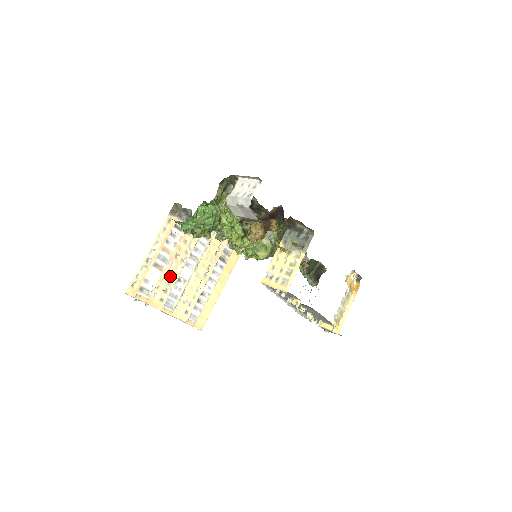
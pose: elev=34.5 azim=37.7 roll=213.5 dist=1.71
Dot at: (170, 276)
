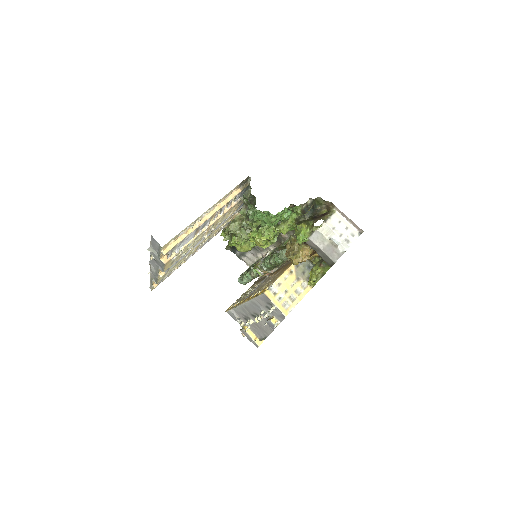
Dot at: (194, 242)
